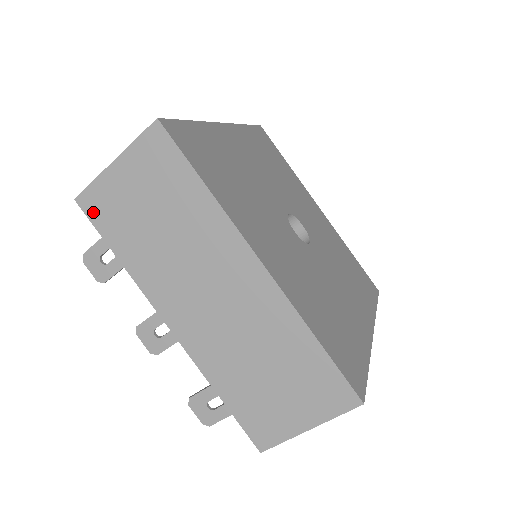
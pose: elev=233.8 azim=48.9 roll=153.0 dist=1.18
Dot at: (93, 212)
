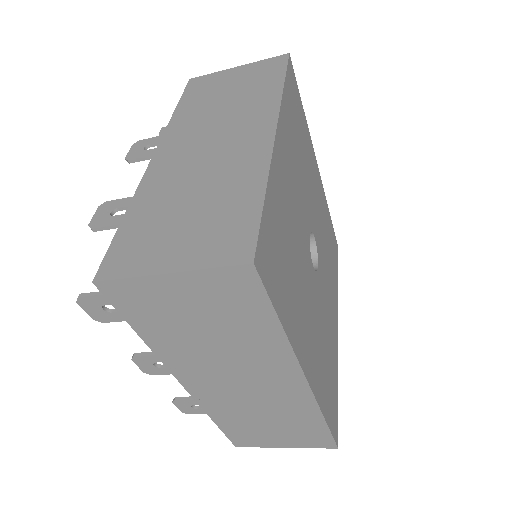
Dot at: (119, 300)
